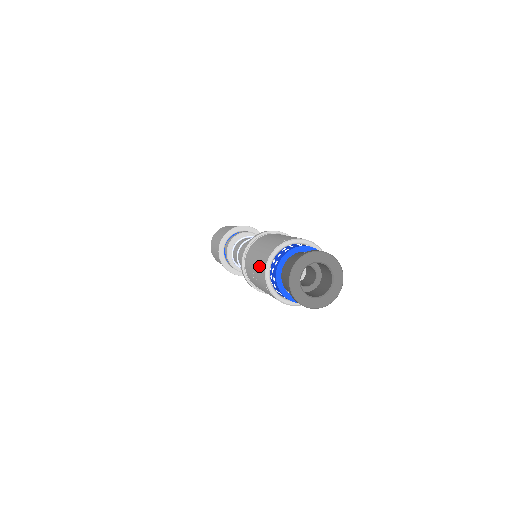
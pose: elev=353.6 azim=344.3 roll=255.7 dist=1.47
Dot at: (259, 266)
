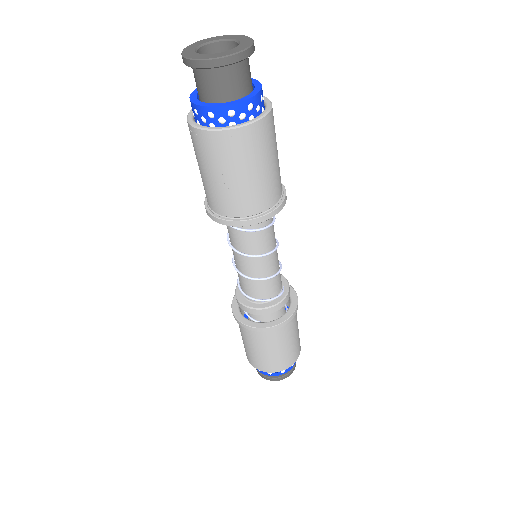
Dot at: (204, 154)
